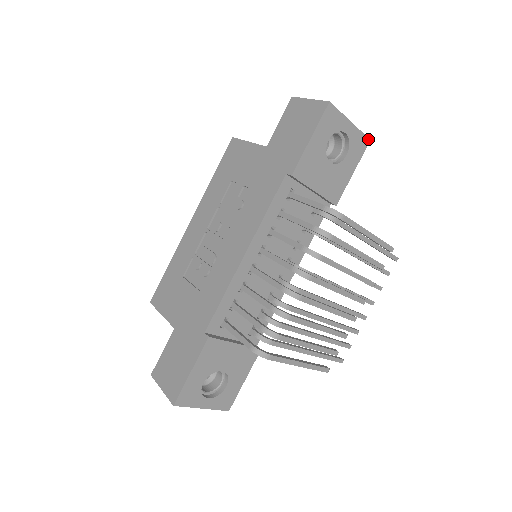
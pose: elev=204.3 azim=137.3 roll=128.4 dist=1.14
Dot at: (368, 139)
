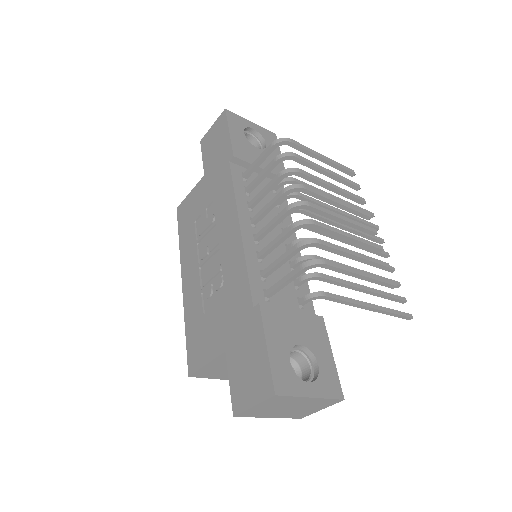
Dot at: (273, 134)
